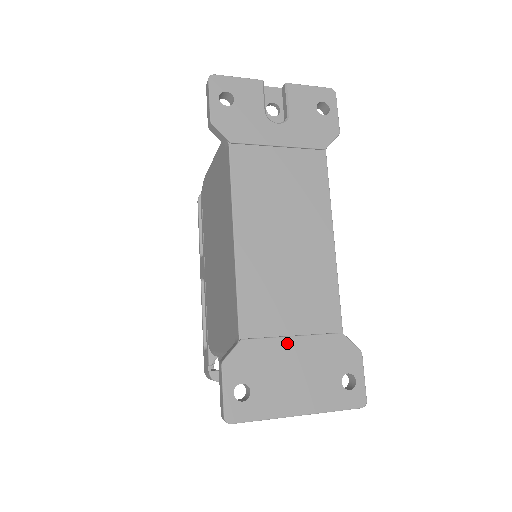
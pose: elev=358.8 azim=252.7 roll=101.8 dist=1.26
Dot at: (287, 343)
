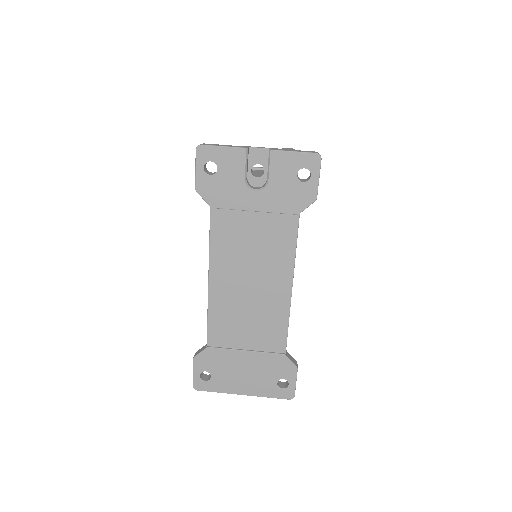
Dot at: (240, 354)
